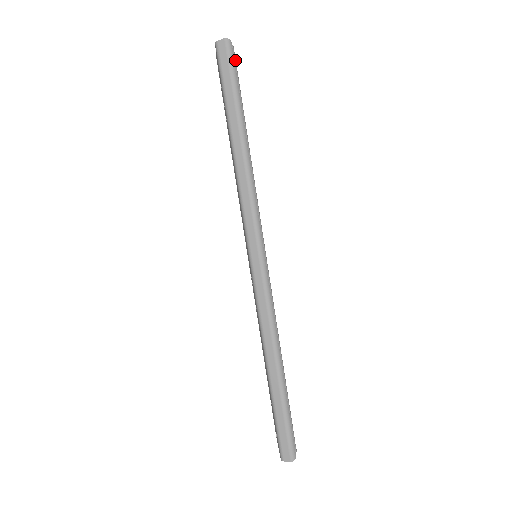
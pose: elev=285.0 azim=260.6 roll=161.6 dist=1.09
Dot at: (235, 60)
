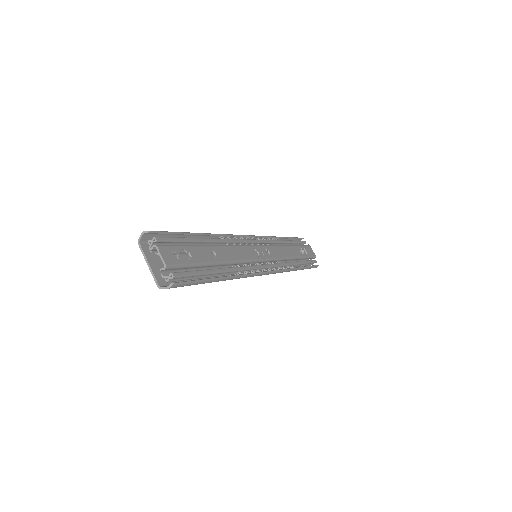
Dot at: (175, 266)
